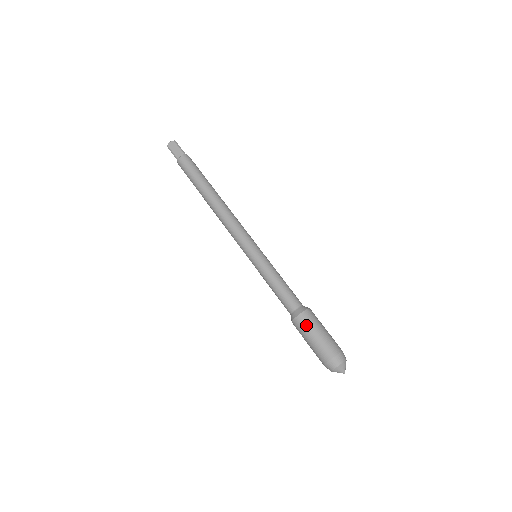
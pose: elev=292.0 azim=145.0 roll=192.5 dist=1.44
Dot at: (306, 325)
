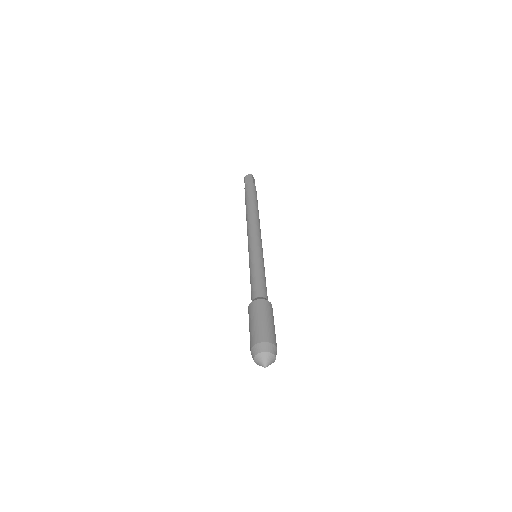
Dot at: (254, 310)
